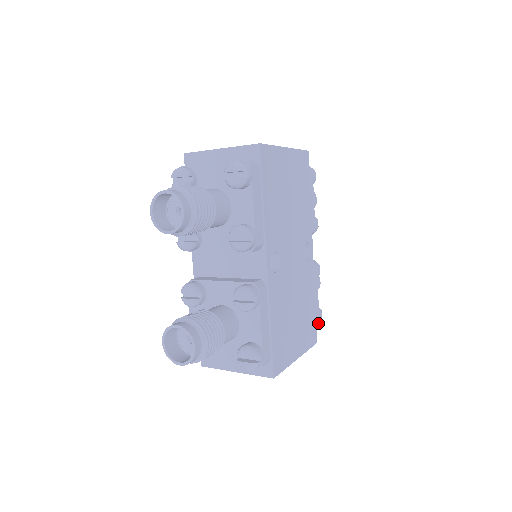
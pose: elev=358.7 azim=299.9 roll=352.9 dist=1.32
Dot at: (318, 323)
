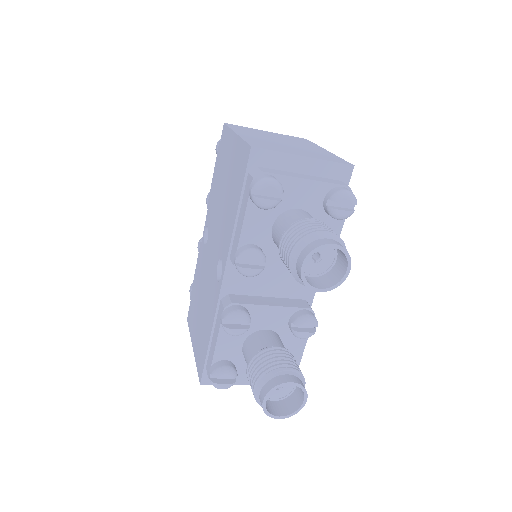
Dot at: occluded
